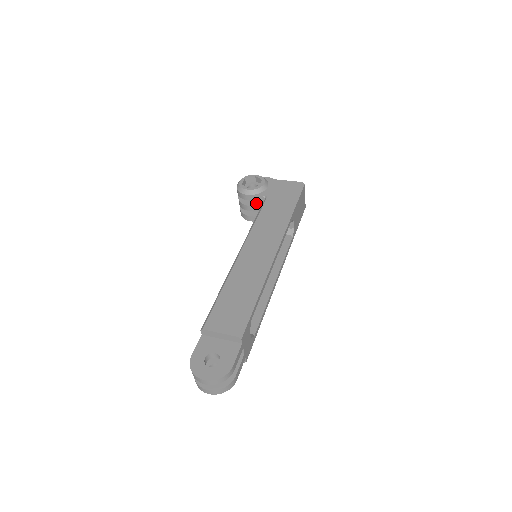
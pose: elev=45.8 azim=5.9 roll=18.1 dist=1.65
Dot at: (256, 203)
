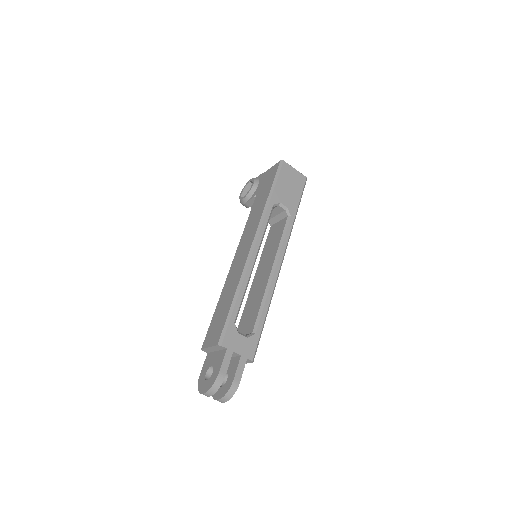
Dot at: occluded
